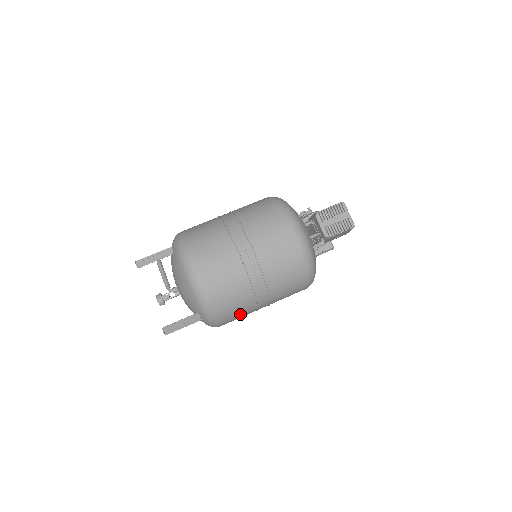
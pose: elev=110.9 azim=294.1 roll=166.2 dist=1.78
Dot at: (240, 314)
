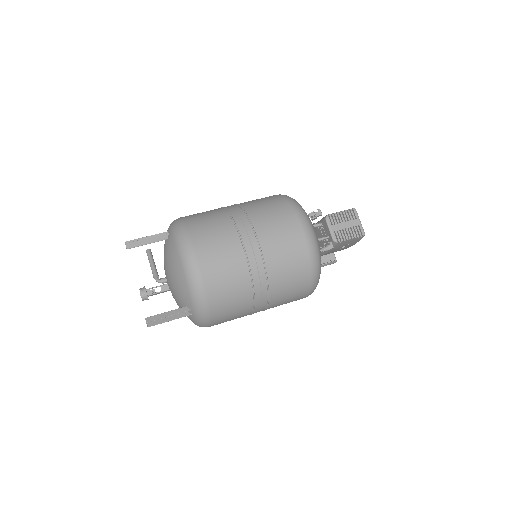
Dot at: (234, 314)
